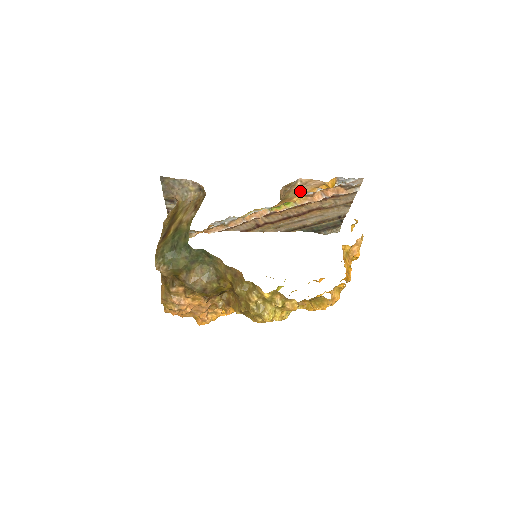
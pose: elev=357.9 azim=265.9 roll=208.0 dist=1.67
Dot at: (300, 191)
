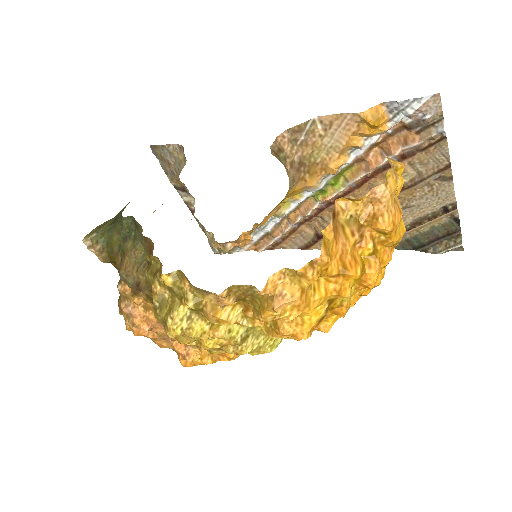
Dot at: (331, 145)
